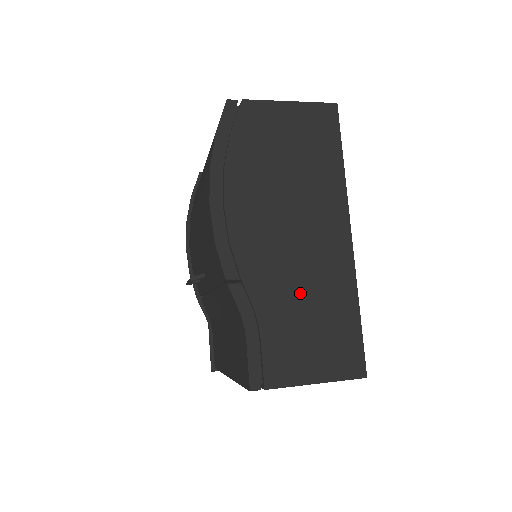
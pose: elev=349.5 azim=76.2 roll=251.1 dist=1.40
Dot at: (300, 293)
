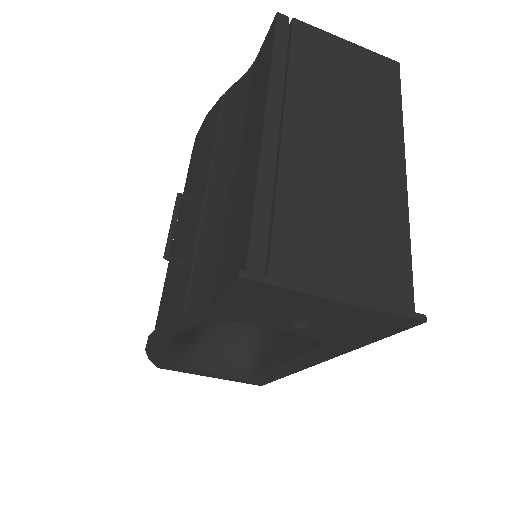
Dot at: occluded
